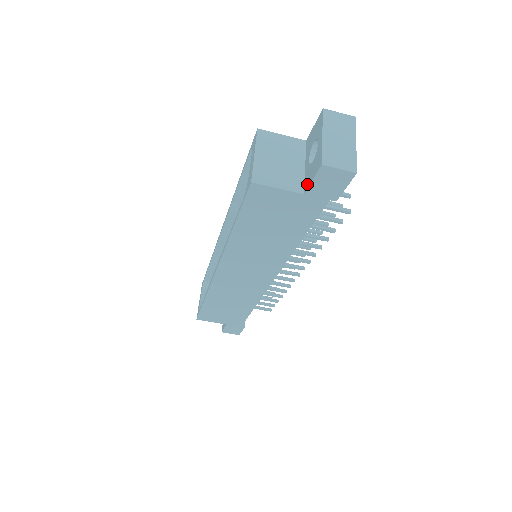
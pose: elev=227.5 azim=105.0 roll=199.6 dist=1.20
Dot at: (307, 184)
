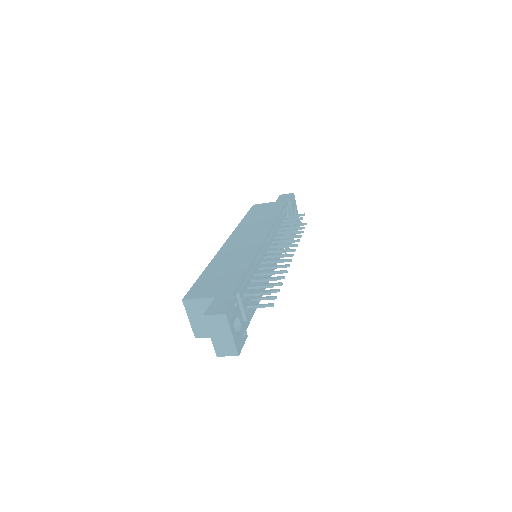
Dot at: occluded
